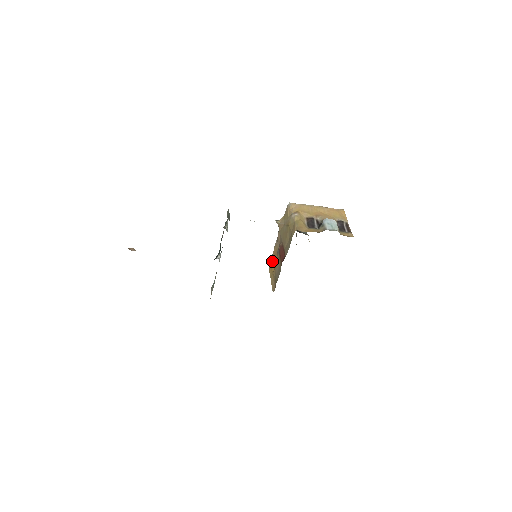
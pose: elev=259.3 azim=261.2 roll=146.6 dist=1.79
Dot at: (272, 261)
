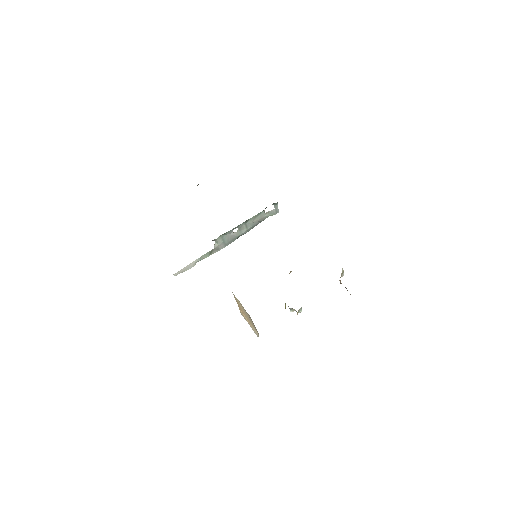
Dot at: occluded
